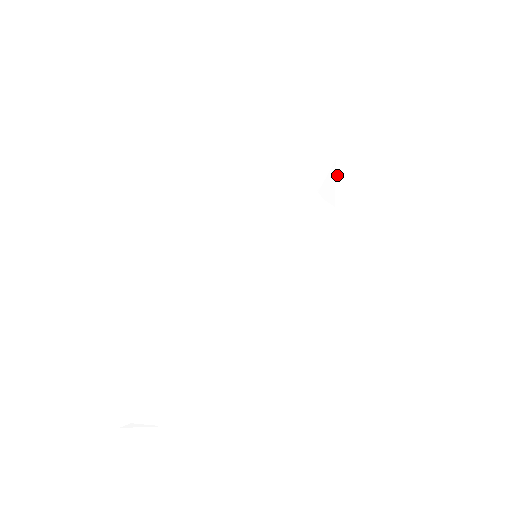
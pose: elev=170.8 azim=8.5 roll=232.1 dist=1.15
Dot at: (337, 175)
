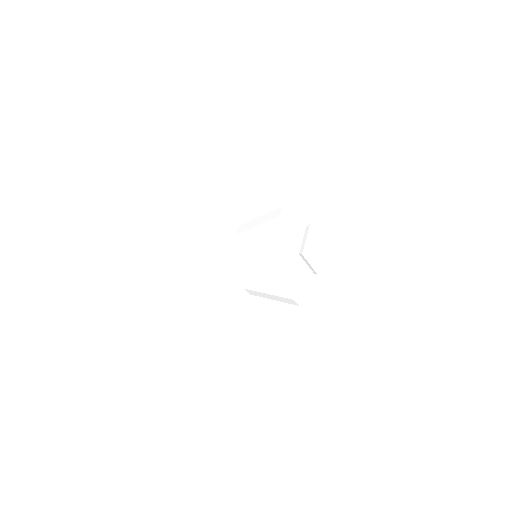
Dot at: (332, 258)
